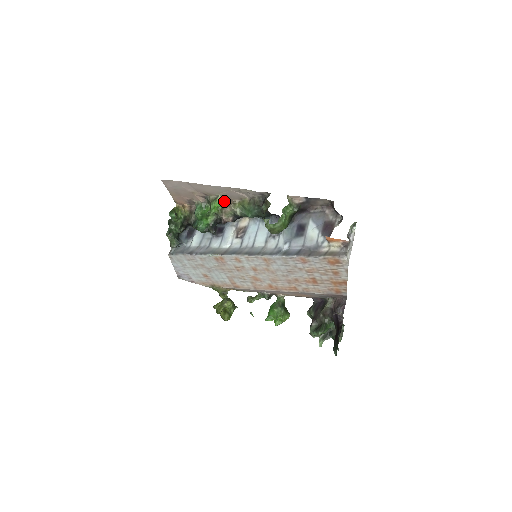
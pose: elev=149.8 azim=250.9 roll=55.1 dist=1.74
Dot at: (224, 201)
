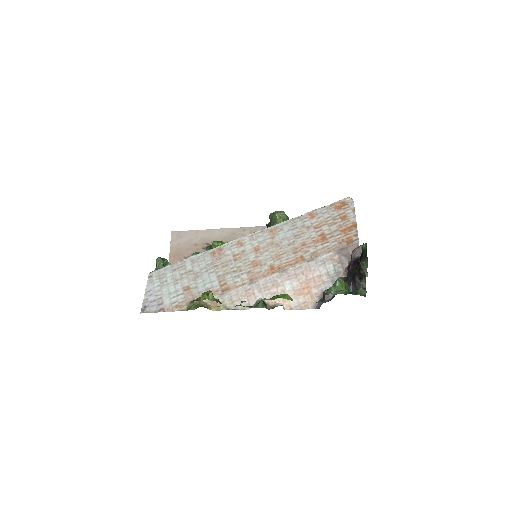
Dot at: occluded
